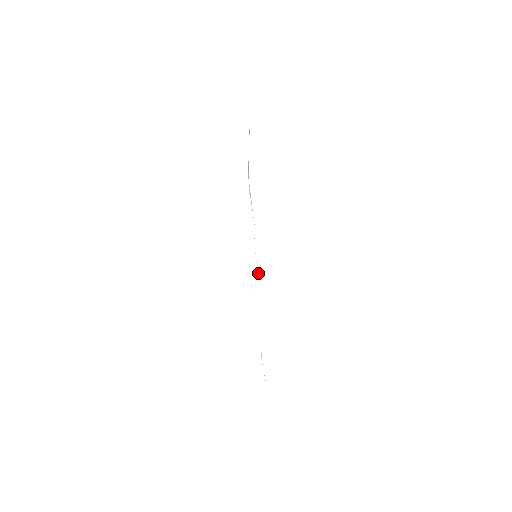
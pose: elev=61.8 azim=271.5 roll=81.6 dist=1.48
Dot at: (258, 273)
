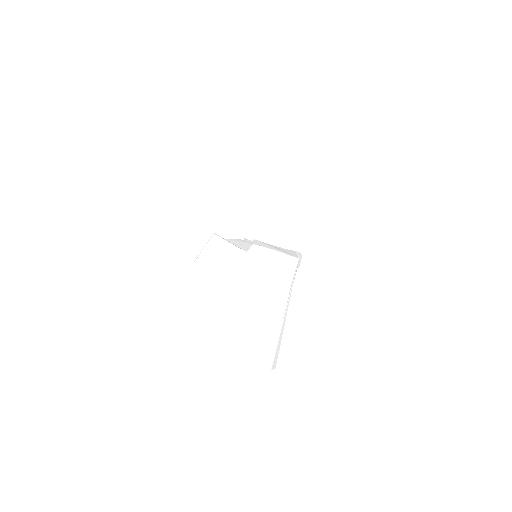
Dot at: occluded
